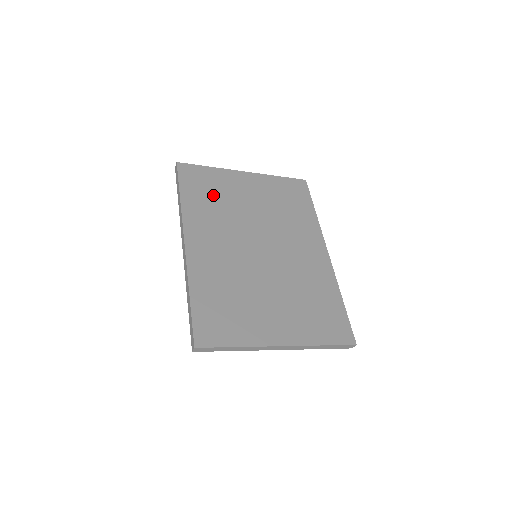
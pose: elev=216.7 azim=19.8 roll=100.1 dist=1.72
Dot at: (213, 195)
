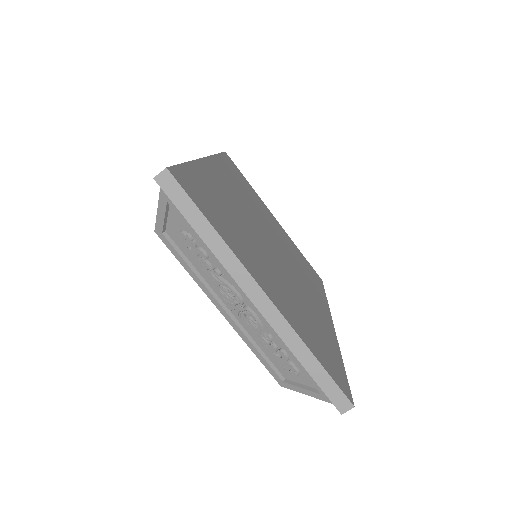
Dot at: (245, 187)
